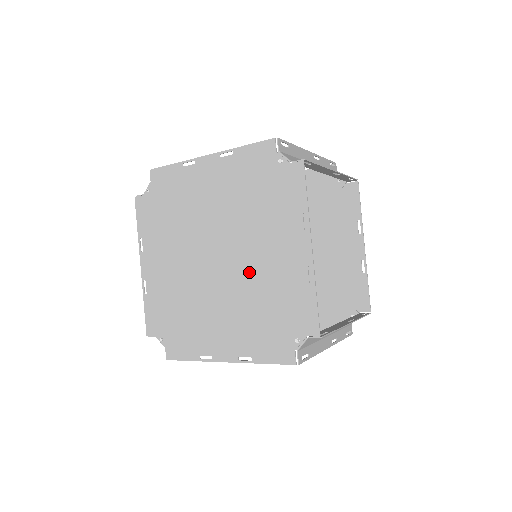
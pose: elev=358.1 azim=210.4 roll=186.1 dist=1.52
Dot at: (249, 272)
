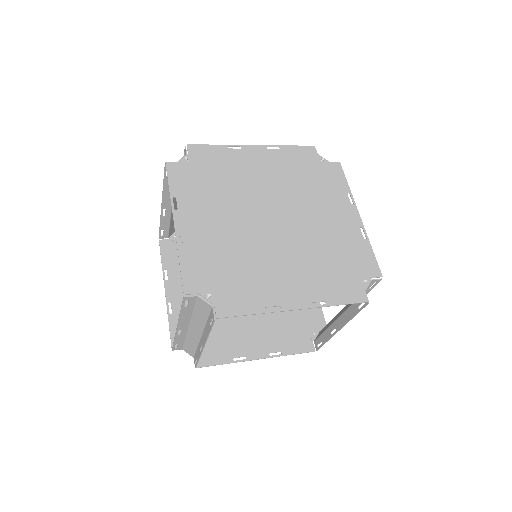
Dot at: (309, 230)
